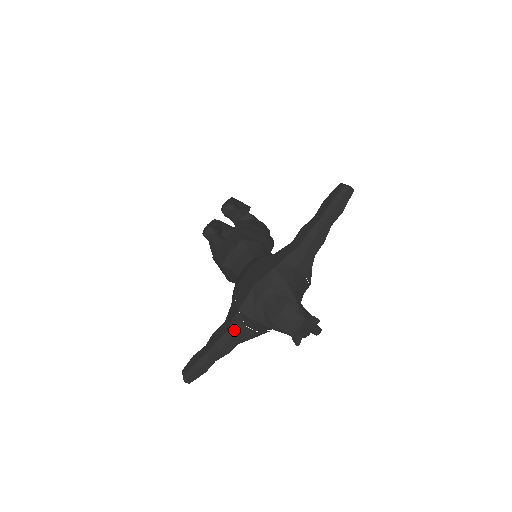
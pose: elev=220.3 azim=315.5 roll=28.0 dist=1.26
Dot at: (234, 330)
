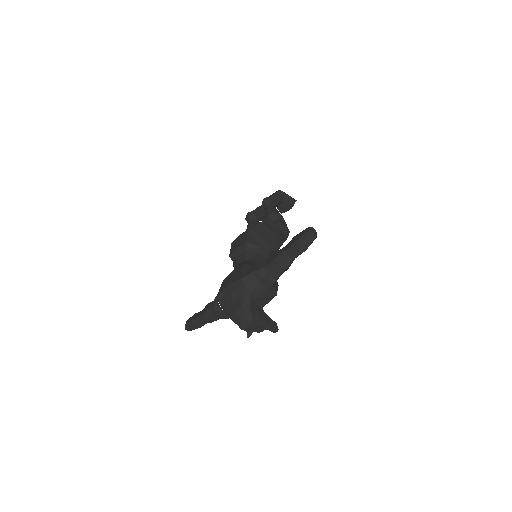
Dot at: (214, 309)
